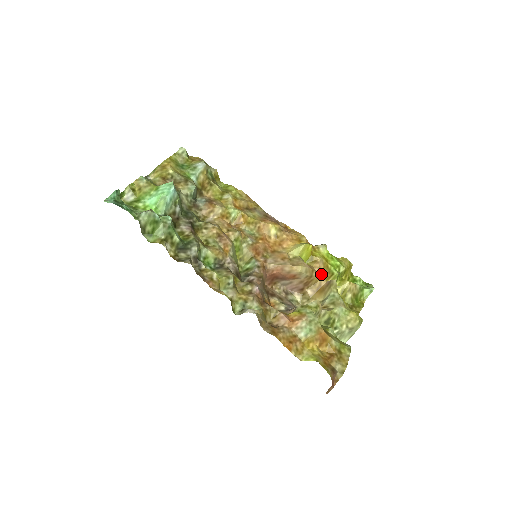
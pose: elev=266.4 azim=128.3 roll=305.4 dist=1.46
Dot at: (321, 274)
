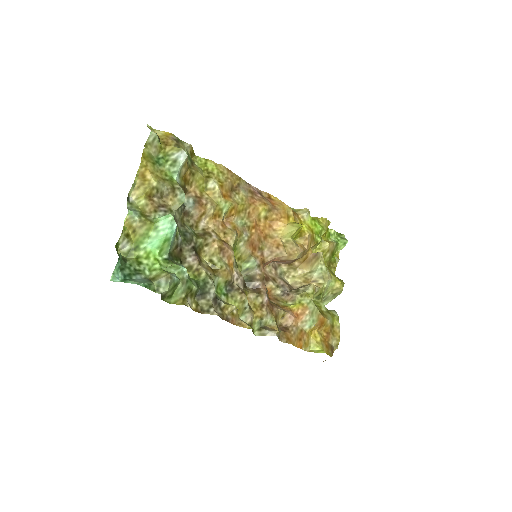
Dot at: (309, 248)
